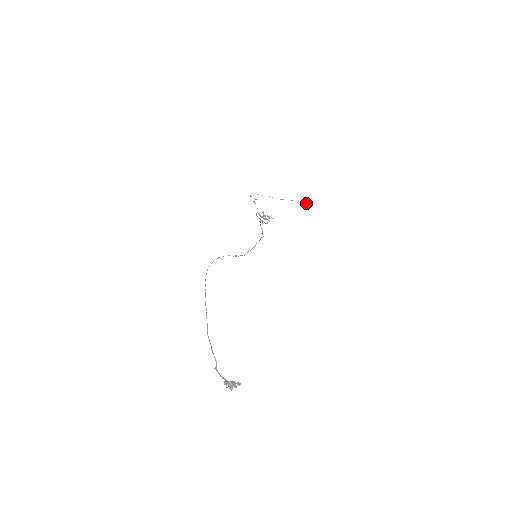
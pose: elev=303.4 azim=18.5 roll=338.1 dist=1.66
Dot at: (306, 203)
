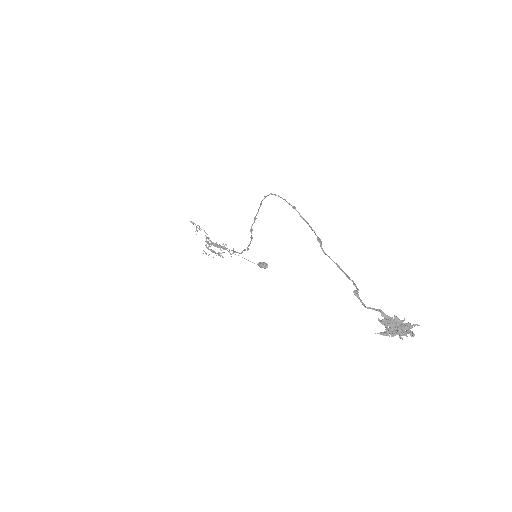
Dot at: (266, 265)
